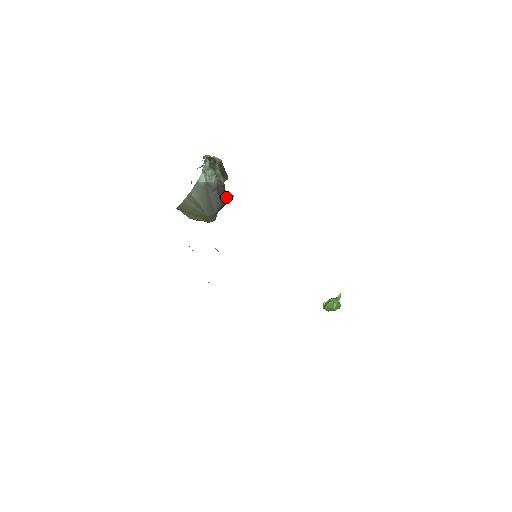
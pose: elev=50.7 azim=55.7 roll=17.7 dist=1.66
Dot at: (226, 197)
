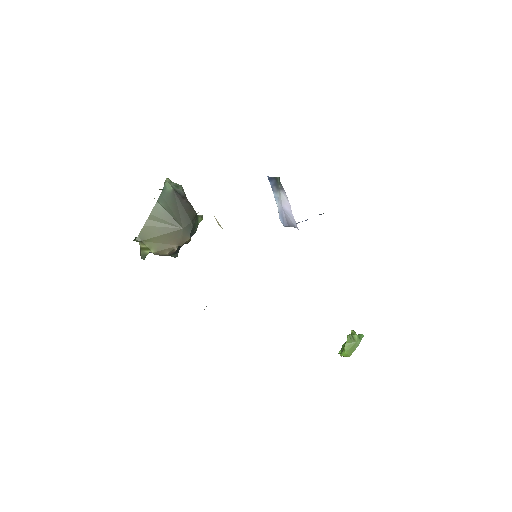
Dot at: occluded
